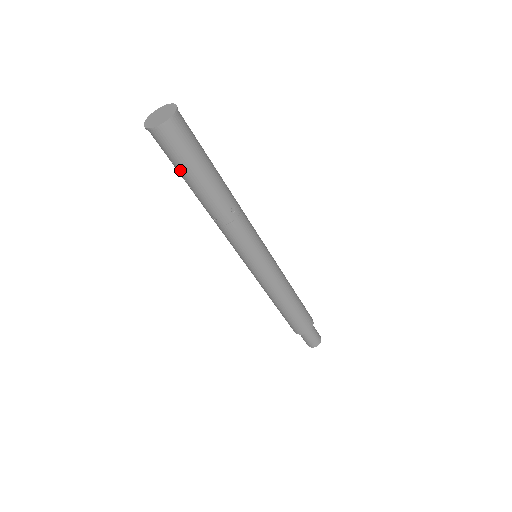
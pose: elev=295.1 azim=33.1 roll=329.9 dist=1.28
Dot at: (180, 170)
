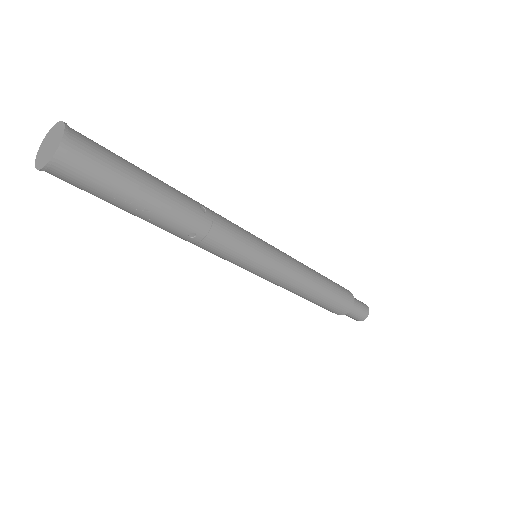
Dot at: (119, 197)
